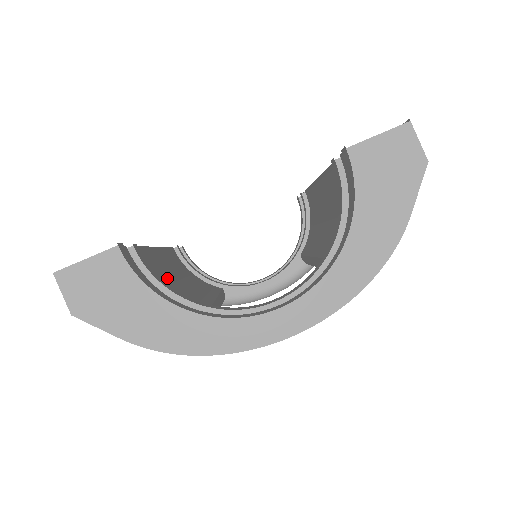
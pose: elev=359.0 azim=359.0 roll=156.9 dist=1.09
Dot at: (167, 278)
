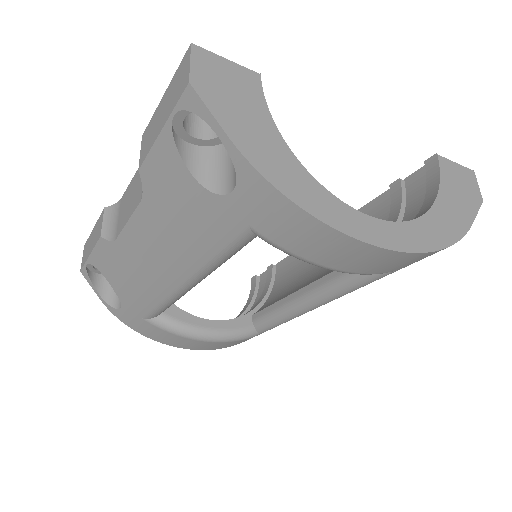
Dot at: occluded
